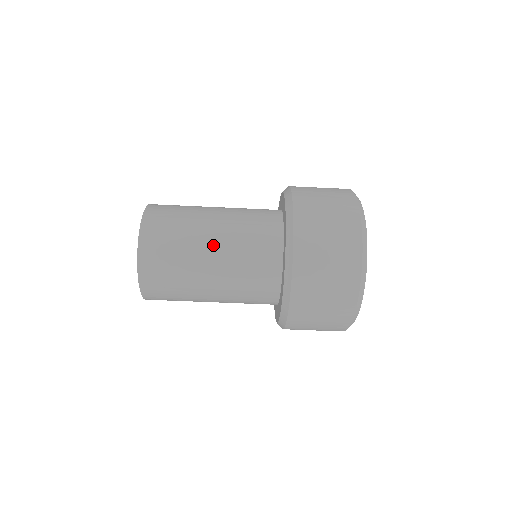
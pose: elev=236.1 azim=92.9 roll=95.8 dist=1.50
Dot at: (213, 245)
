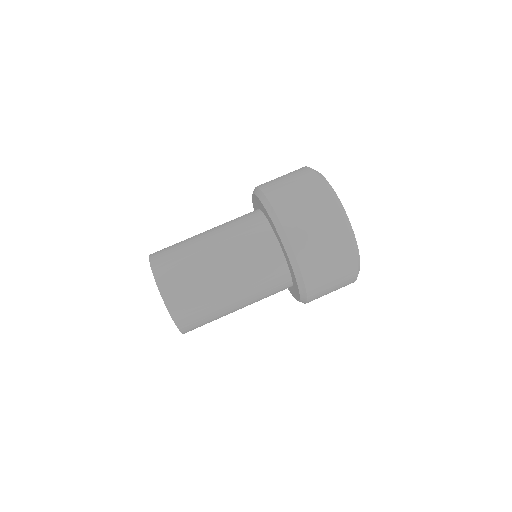
Dot at: (209, 236)
